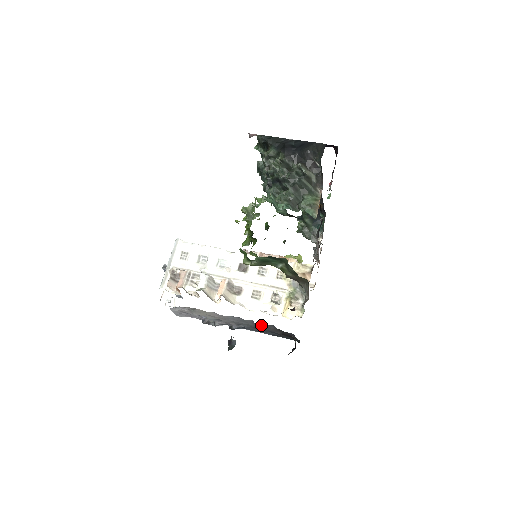
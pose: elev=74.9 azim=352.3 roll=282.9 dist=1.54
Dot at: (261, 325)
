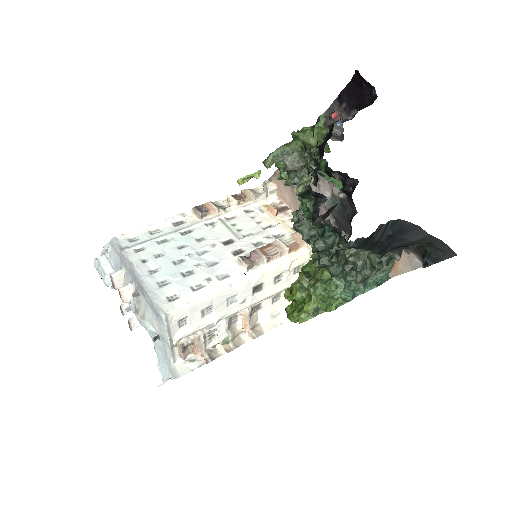
Dot at: occluded
